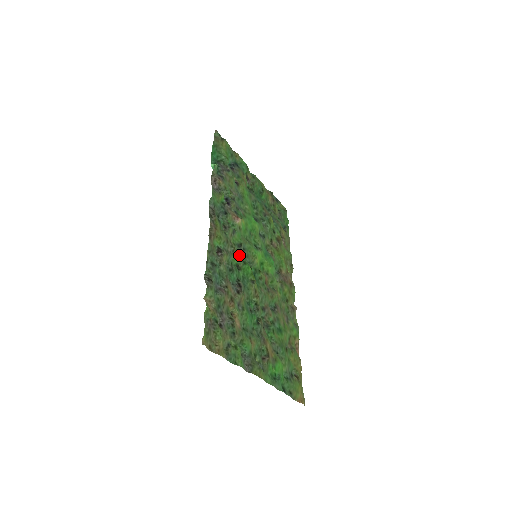
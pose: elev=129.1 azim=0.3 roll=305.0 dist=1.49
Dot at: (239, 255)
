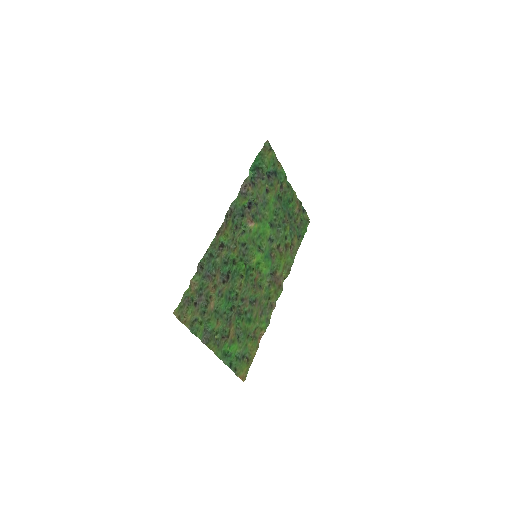
Dot at: (239, 252)
